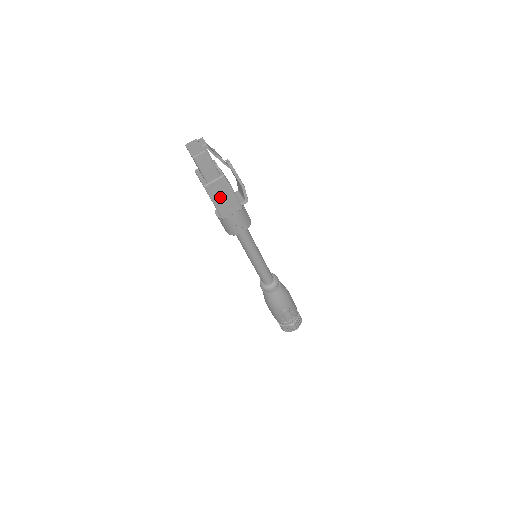
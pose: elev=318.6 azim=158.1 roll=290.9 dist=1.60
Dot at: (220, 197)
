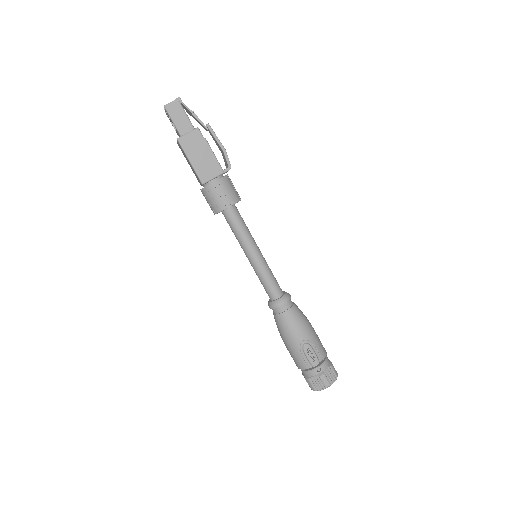
Dot at: (196, 154)
